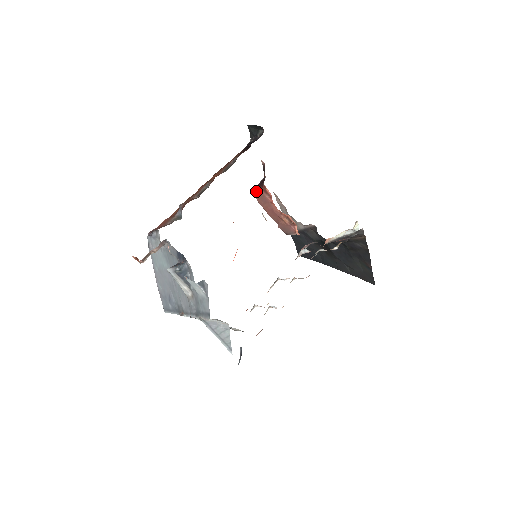
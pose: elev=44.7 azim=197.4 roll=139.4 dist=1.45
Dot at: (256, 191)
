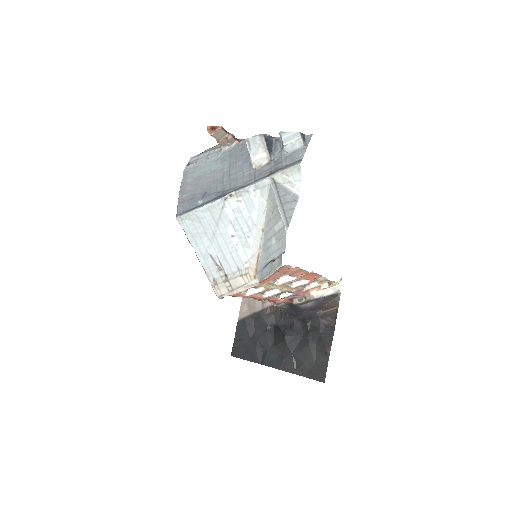
Dot at: occluded
